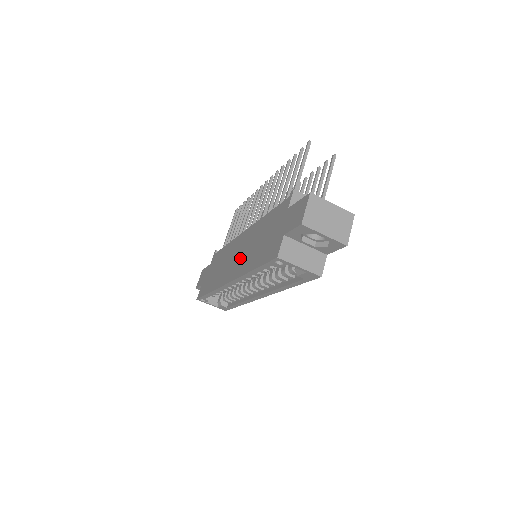
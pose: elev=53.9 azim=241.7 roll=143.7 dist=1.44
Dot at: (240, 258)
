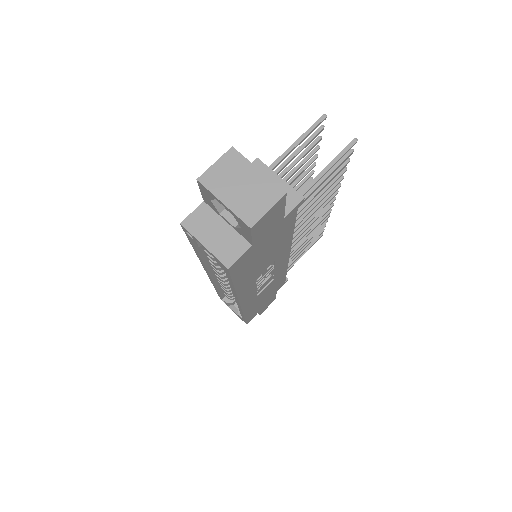
Dot at: occluded
